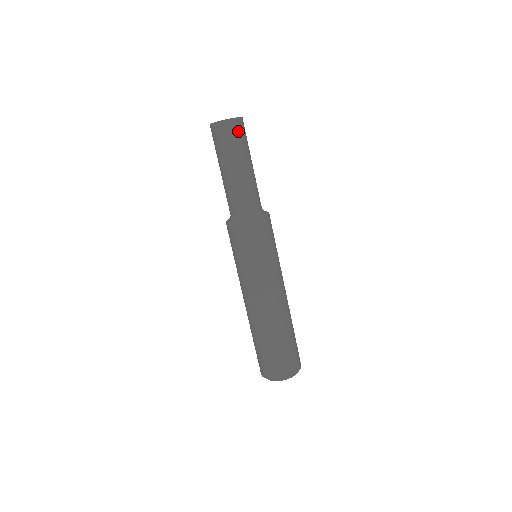
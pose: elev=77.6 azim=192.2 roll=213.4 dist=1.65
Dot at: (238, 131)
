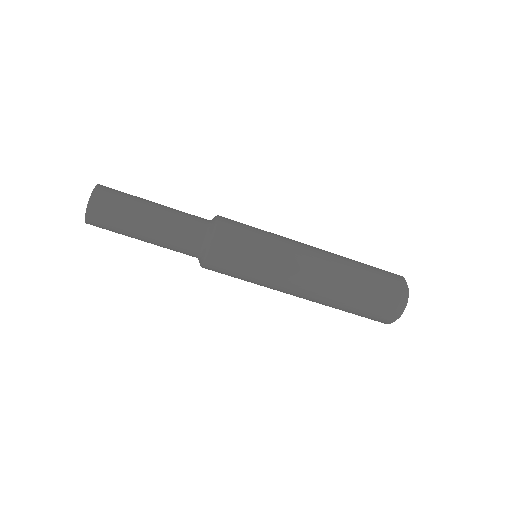
Dot at: (106, 203)
